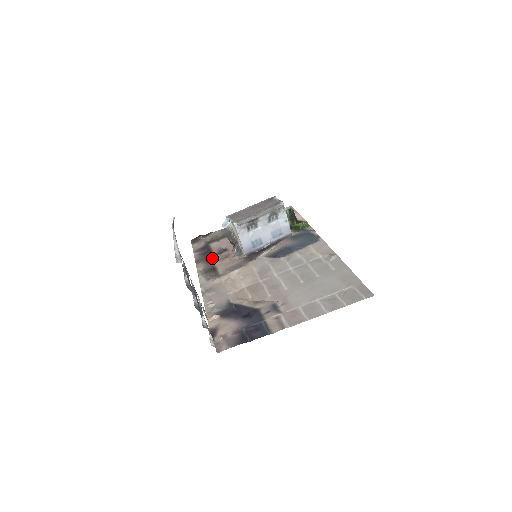
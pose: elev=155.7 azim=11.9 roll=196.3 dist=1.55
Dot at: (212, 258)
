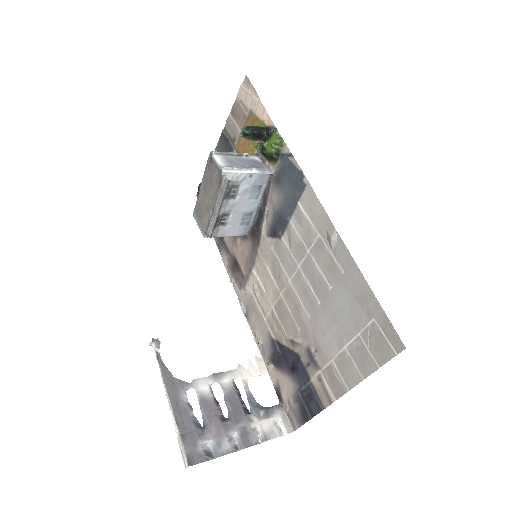
Dot at: (226, 240)
